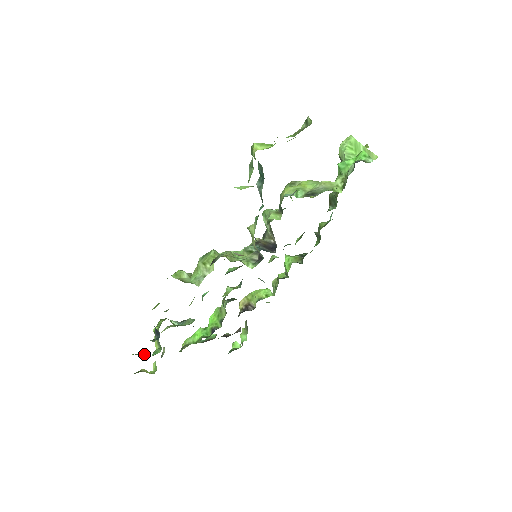
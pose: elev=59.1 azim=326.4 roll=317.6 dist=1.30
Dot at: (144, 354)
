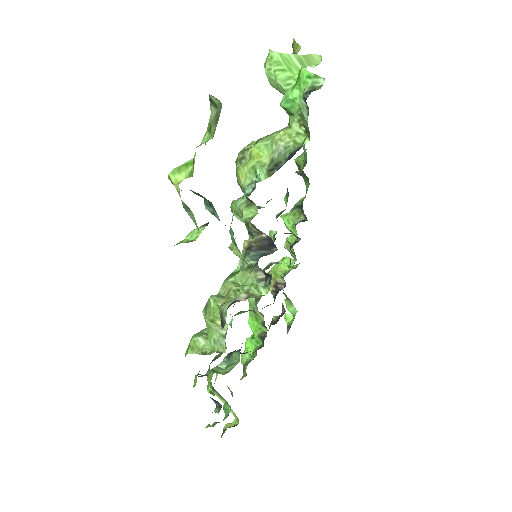
Dot at: (217, 422)
